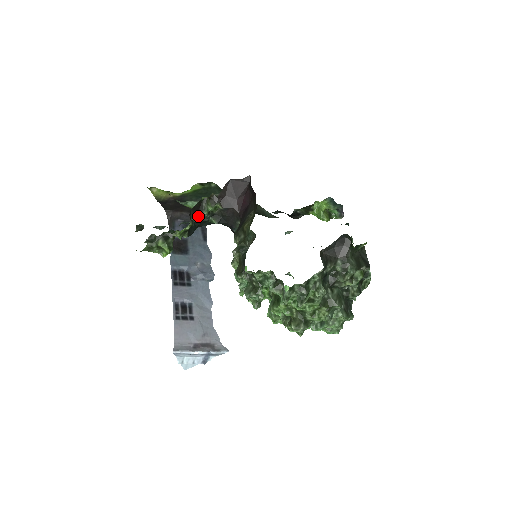
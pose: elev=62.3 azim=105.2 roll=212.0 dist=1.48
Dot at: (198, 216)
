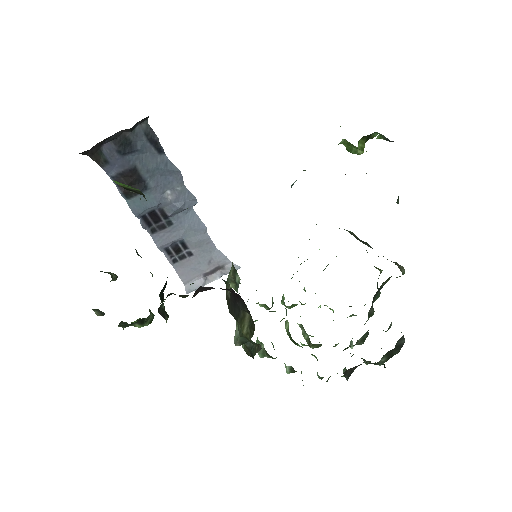
Dot at: occluded
